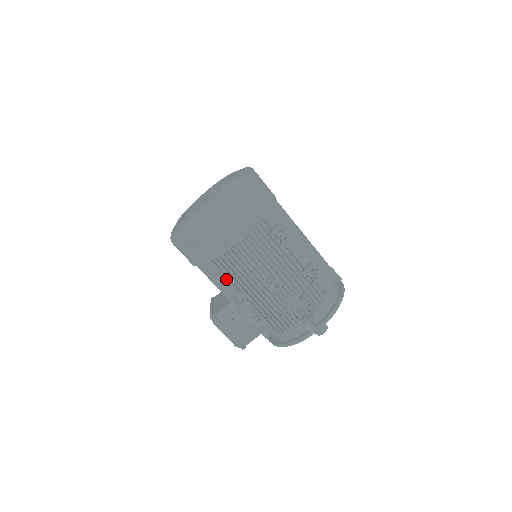
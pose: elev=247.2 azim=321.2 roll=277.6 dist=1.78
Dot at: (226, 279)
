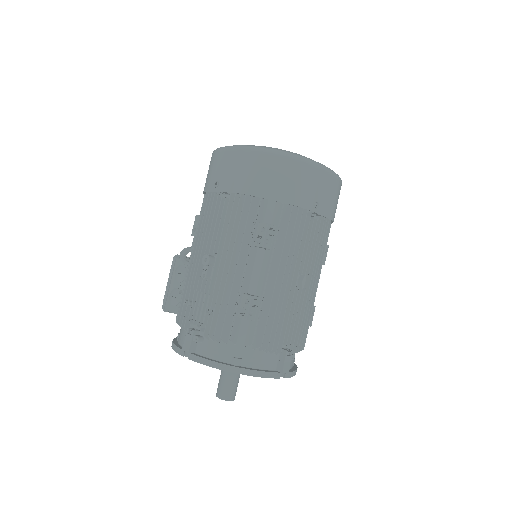
Dot at: occluded
